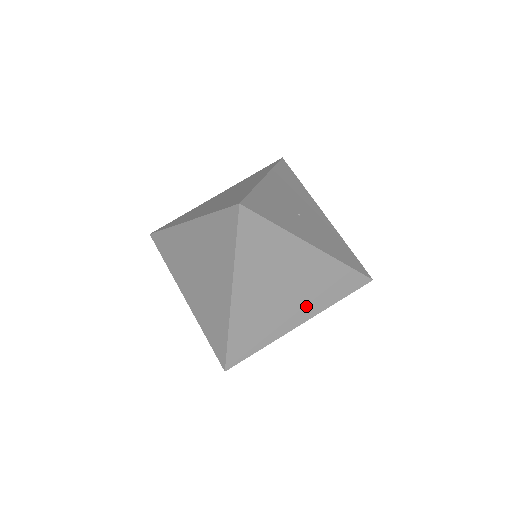
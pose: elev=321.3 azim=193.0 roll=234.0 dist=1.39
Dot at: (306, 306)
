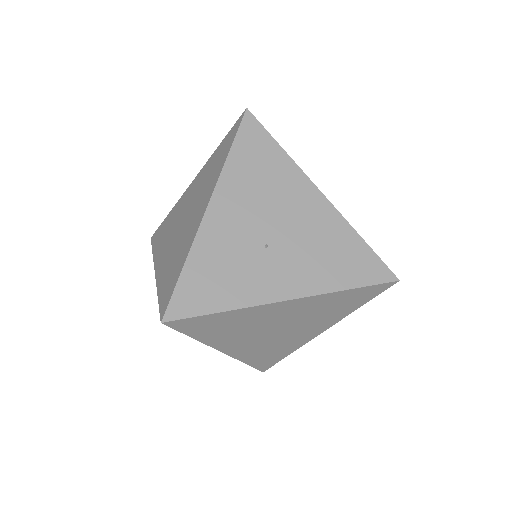
Dot at: (318, 324)
